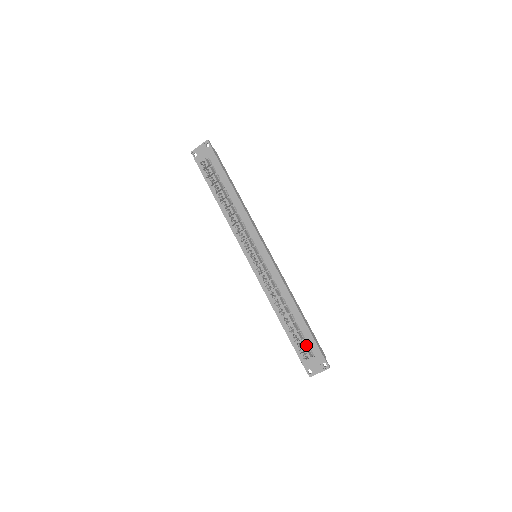
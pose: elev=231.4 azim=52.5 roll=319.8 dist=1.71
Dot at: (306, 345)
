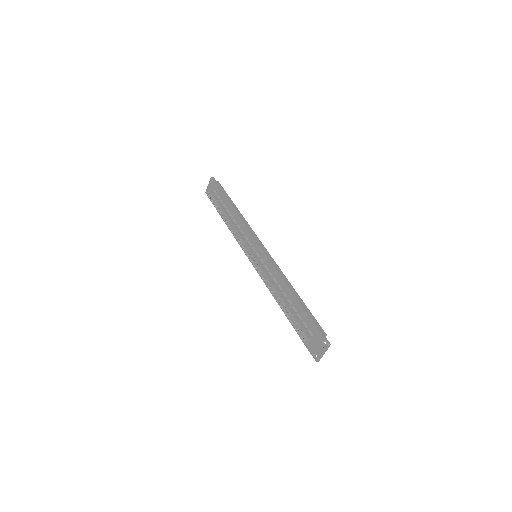
Dot at: (305, 327)
